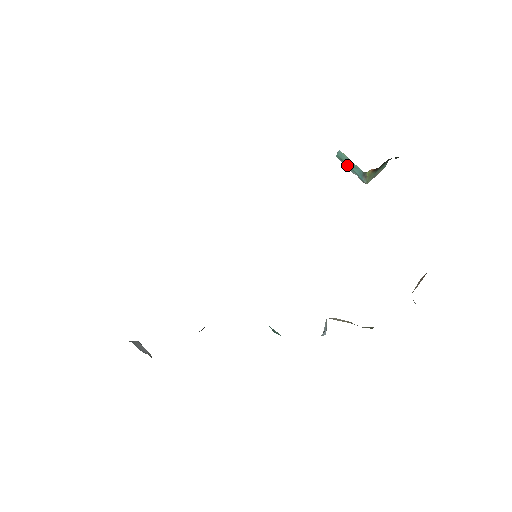
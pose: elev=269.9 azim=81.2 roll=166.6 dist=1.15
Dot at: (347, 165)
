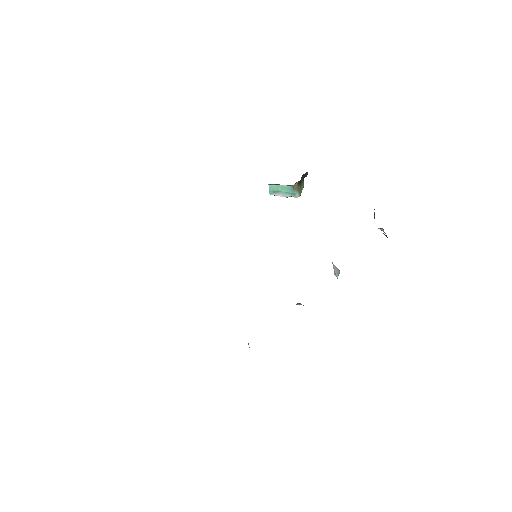
Dot at: (280, 193)
